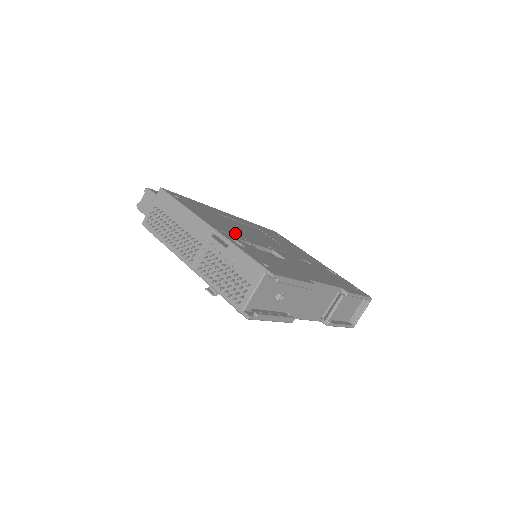
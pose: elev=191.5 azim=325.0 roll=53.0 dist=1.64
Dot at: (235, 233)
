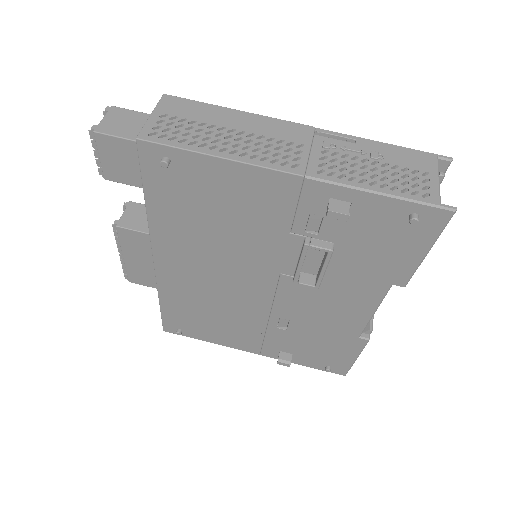
Dot at: occluded
